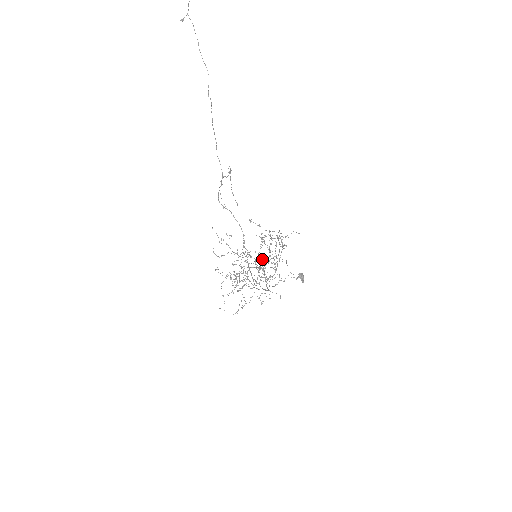
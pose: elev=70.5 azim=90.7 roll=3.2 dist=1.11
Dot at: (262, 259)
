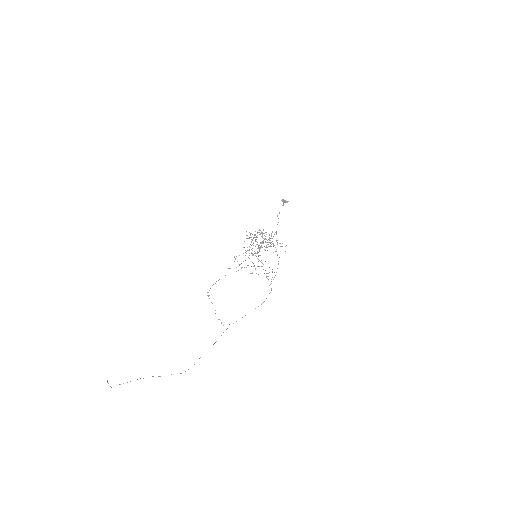
Dot at: occluded
